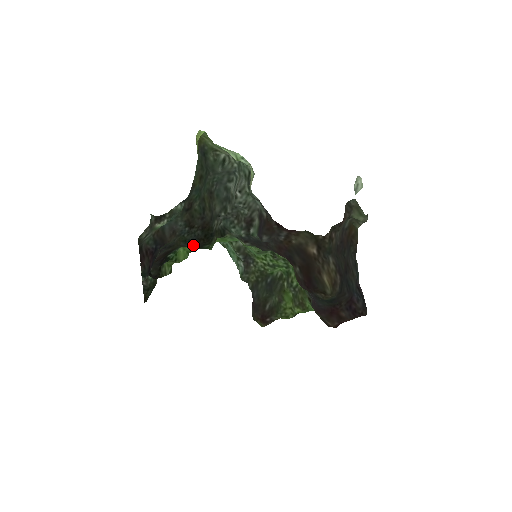
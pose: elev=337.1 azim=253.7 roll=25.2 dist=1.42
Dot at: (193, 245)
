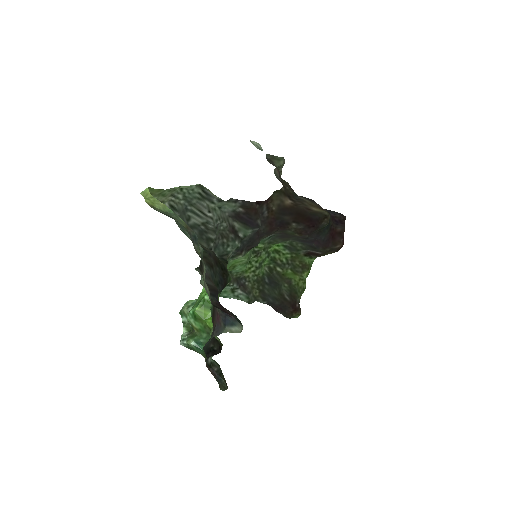
Dot at: (223, 284)
